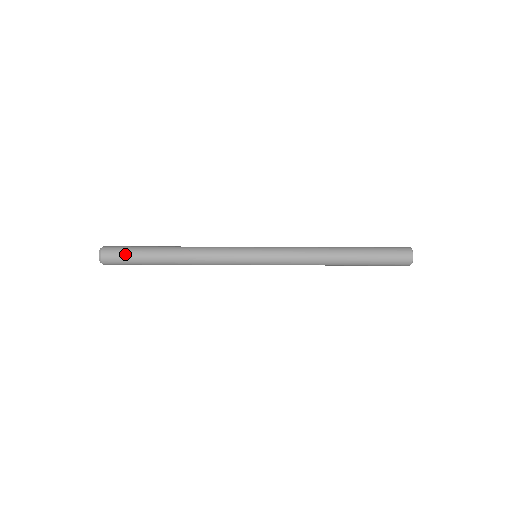
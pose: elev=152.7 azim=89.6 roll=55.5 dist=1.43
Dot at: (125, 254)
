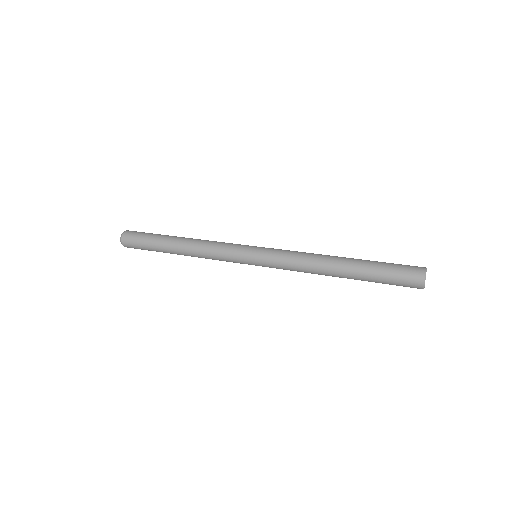
Dot at: (145, 233)
